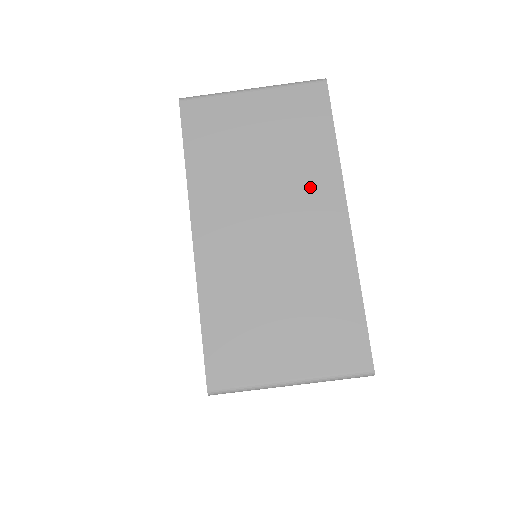
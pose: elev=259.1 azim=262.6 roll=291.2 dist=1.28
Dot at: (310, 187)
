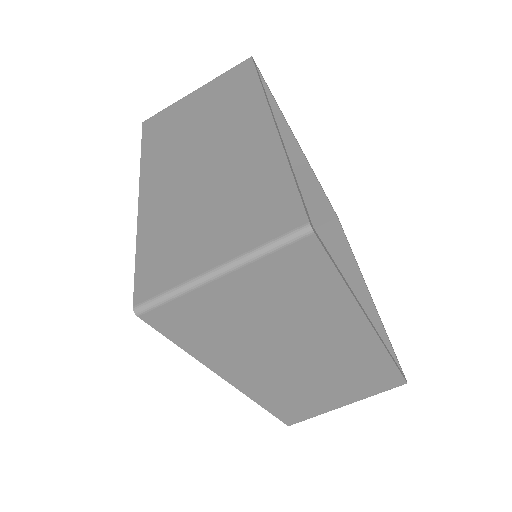
Dot at: (326, 323)
